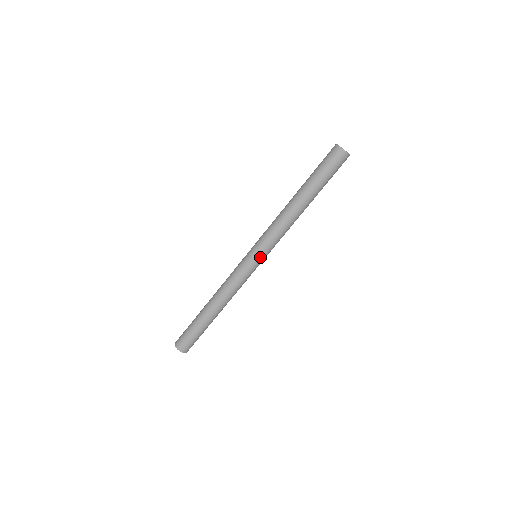
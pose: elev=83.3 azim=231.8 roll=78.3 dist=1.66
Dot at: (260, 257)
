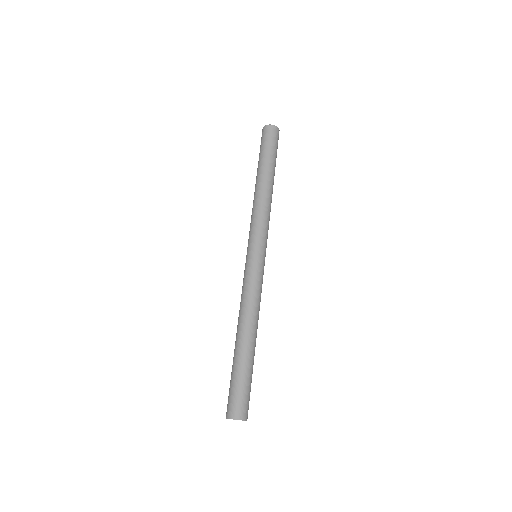
Dot at: (260, 249)
